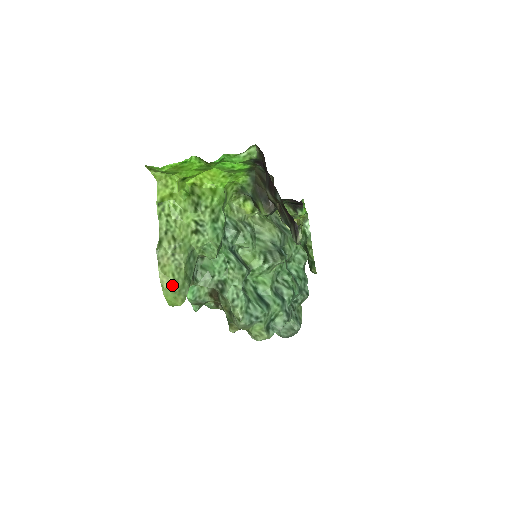
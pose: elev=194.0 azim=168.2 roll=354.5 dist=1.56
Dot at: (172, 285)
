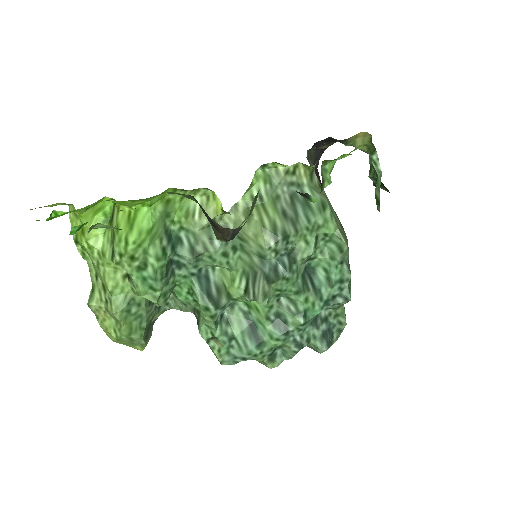
Dot at: (118, 340)
